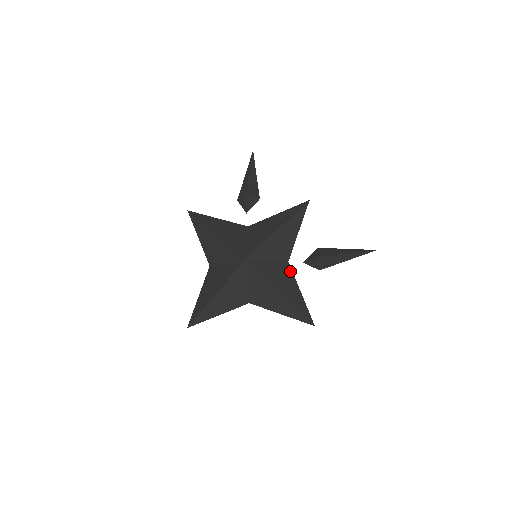
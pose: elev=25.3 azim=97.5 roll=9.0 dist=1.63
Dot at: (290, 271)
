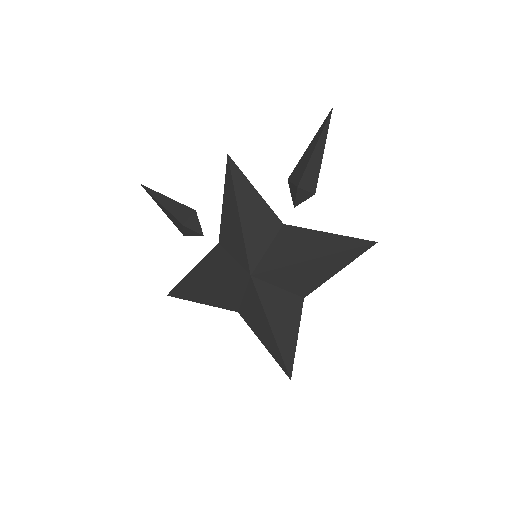
Dot at: (295, 229)
